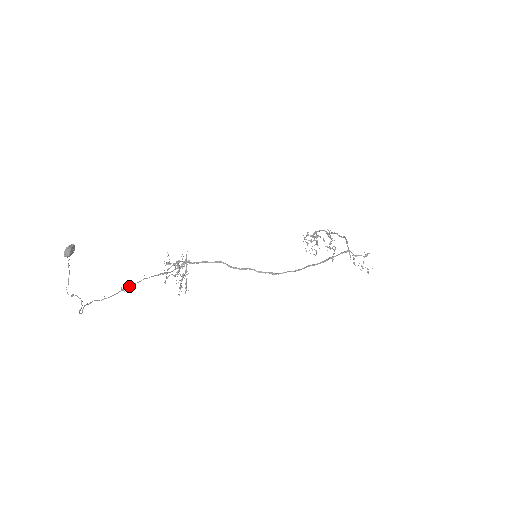
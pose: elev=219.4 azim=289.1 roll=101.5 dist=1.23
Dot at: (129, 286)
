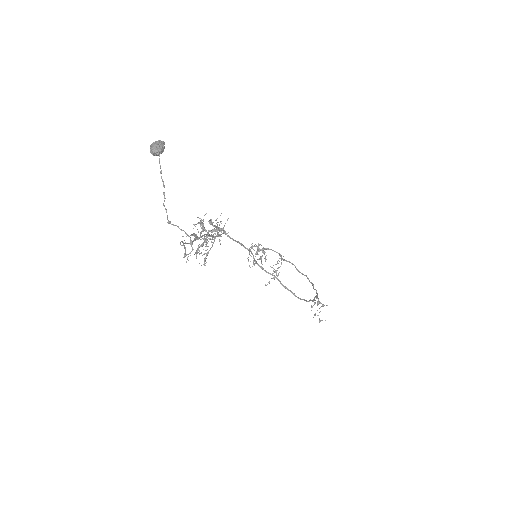
Dot at: (197, 237)
